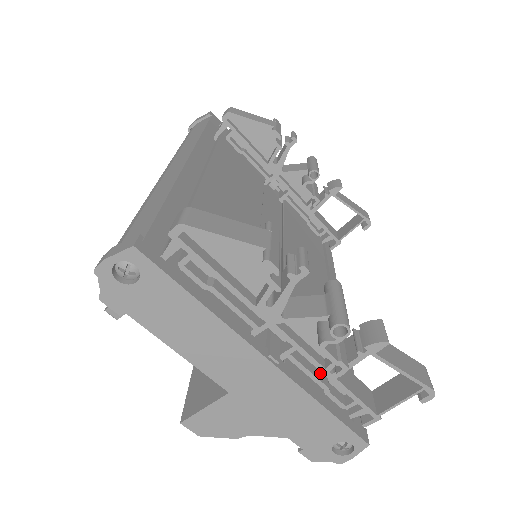
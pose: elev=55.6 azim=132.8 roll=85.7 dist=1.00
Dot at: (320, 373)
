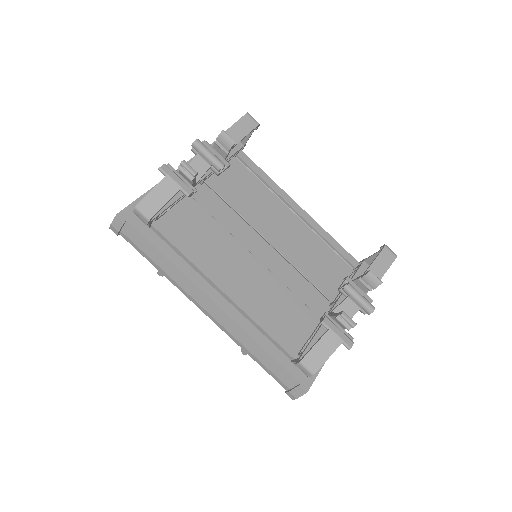
Dot at: occluded
